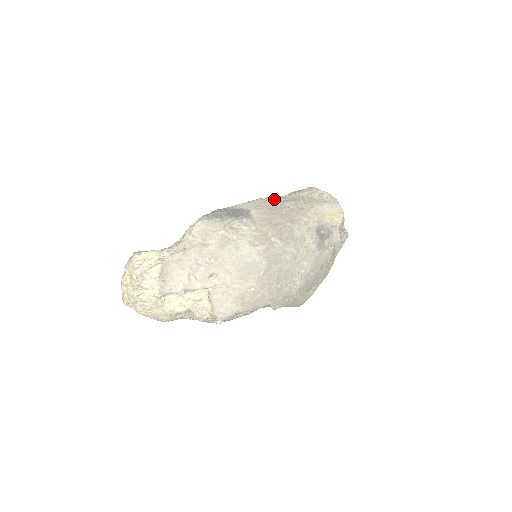
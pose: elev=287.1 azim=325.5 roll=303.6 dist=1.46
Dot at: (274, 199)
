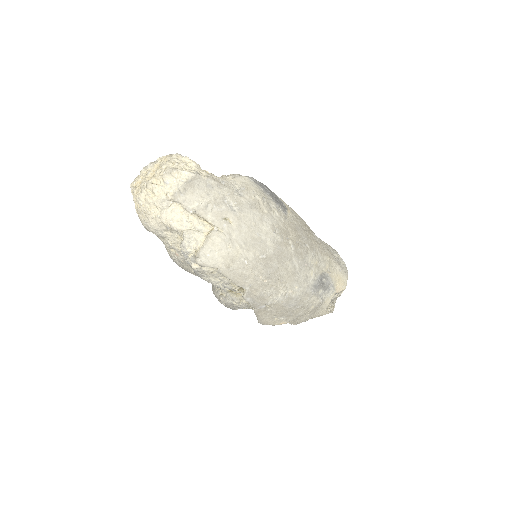
Dot at: occluded
